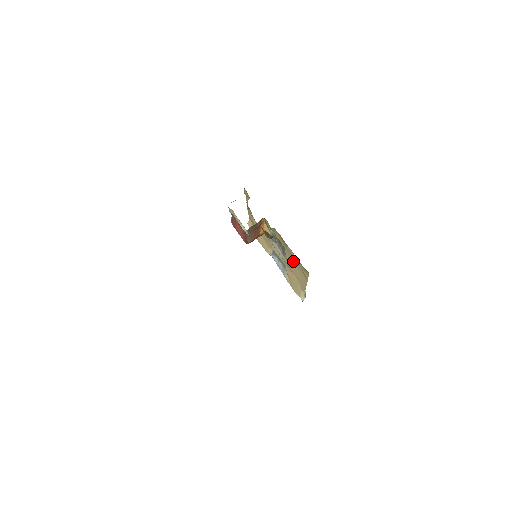
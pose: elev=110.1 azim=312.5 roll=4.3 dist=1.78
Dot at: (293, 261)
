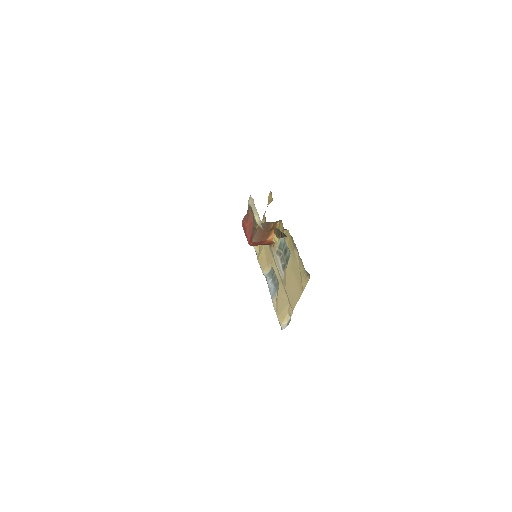
Dot at: (294, 271)
